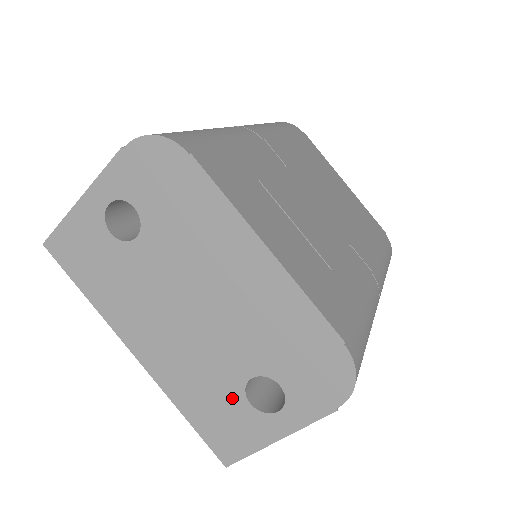
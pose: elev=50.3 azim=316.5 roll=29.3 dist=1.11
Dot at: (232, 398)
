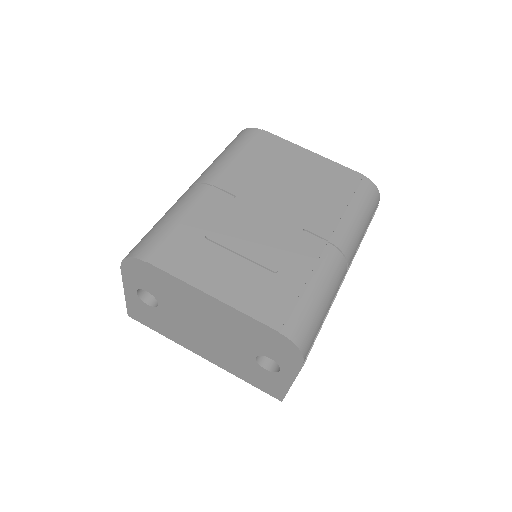
Dot at: (256, 368)
